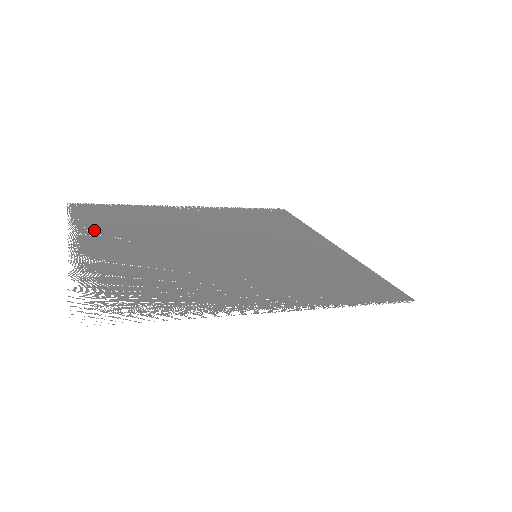
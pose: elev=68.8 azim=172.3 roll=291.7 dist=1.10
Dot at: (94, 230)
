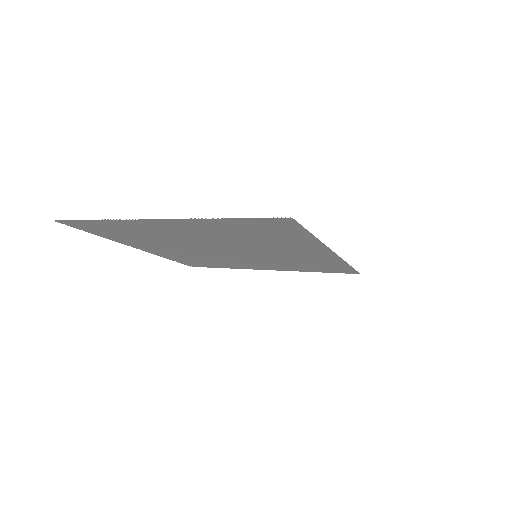
Dot at: (136, 225)
